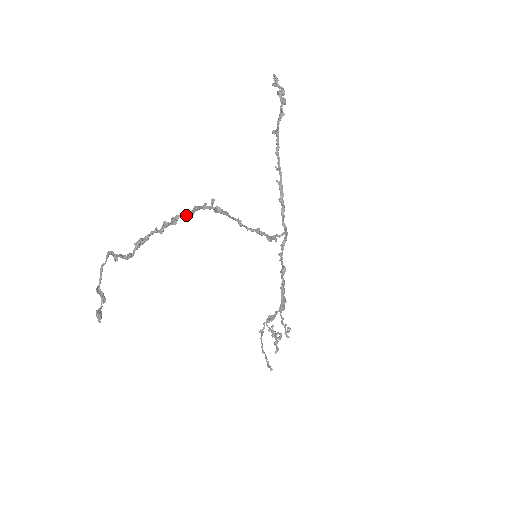
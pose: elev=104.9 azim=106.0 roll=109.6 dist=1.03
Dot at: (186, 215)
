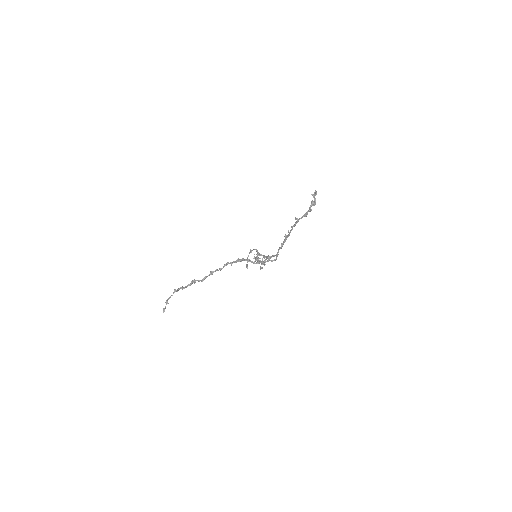
Dot at: occluded
